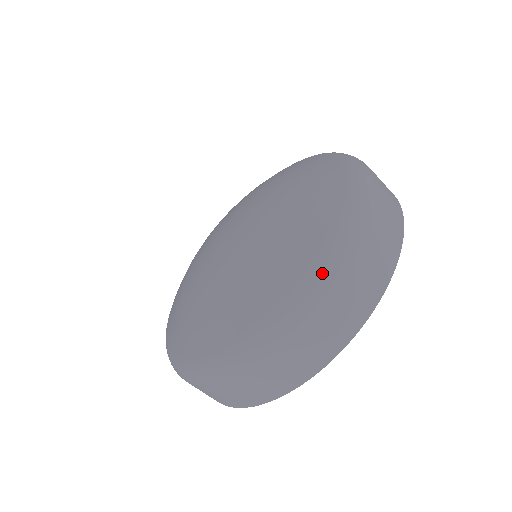
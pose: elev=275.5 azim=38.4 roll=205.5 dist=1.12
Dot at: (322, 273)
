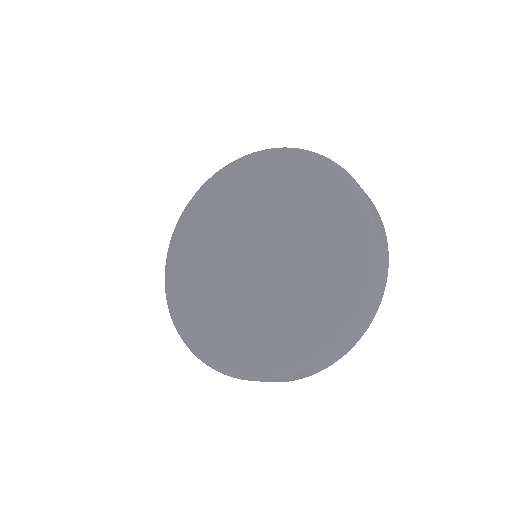
Dot at: (367, 218)
